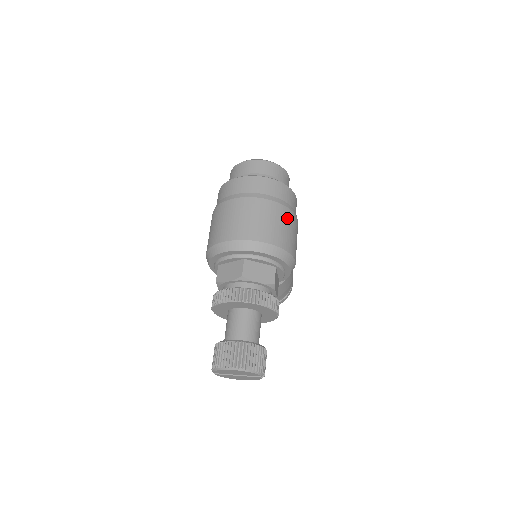
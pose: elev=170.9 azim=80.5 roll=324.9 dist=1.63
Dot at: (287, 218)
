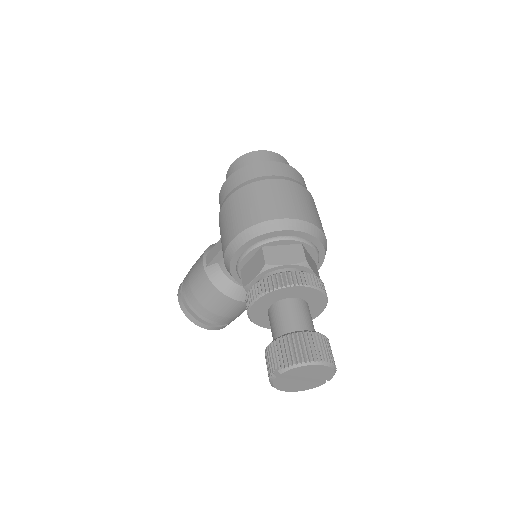
Dot at: occluded
